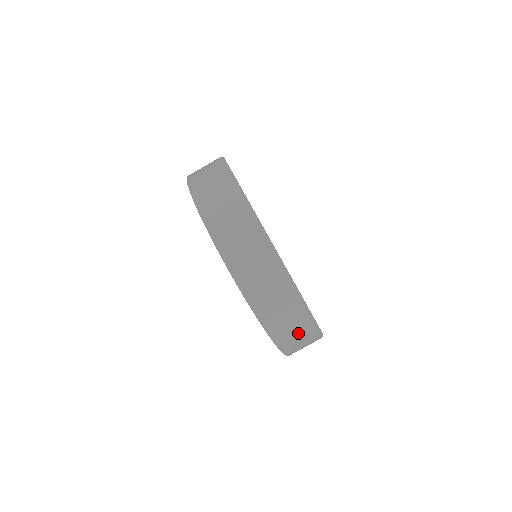
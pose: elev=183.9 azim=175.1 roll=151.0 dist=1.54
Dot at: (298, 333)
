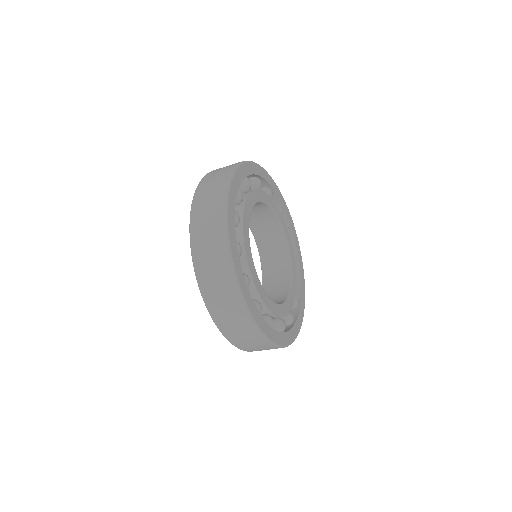
Dot at: (246, 337)
